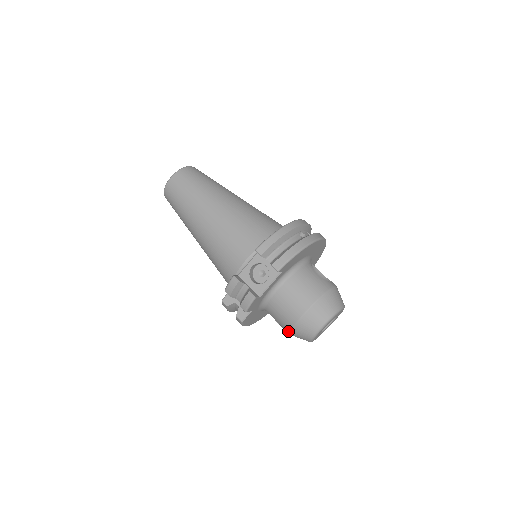
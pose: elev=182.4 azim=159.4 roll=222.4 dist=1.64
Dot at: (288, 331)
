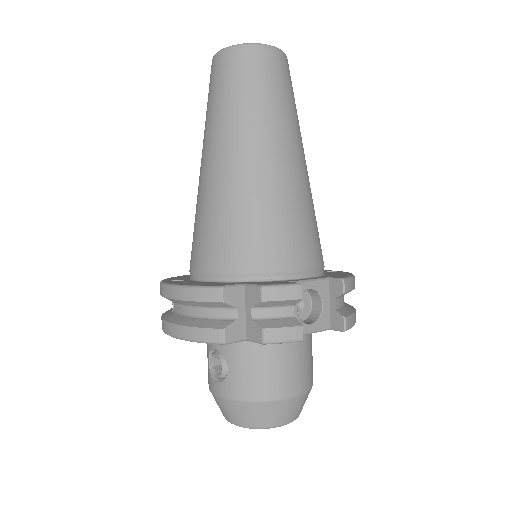
Dot at: (242, 397)
